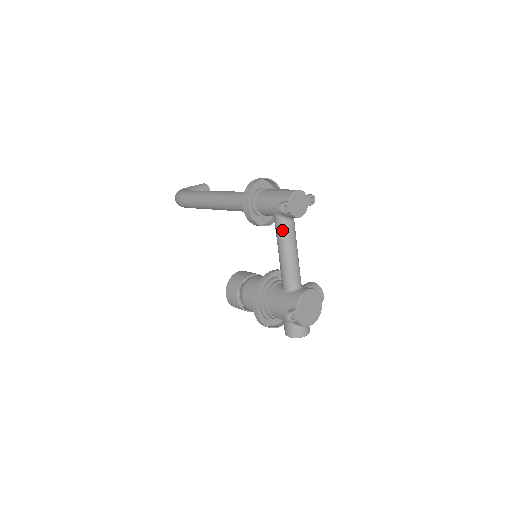
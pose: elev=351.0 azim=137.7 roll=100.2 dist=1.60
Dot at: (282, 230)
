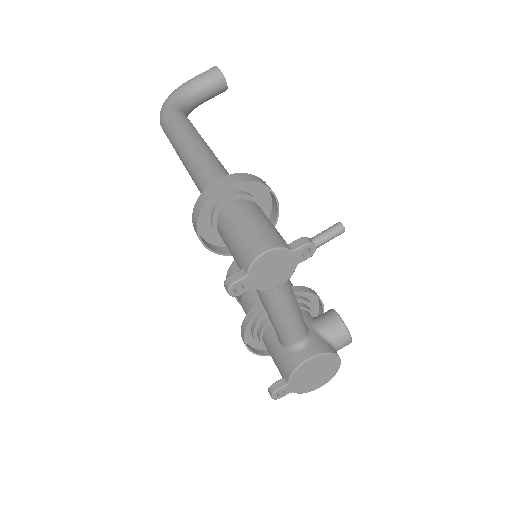
Dot at: occluded
